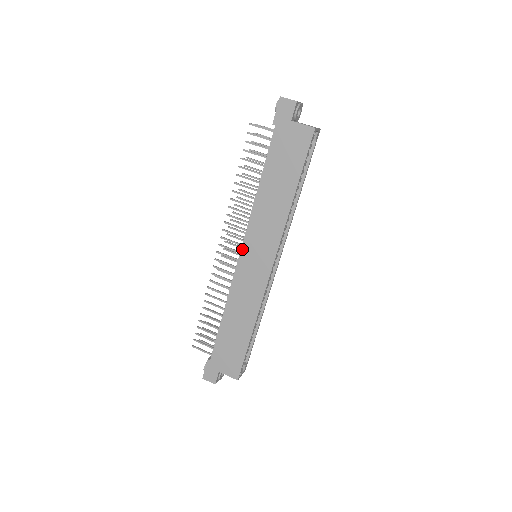
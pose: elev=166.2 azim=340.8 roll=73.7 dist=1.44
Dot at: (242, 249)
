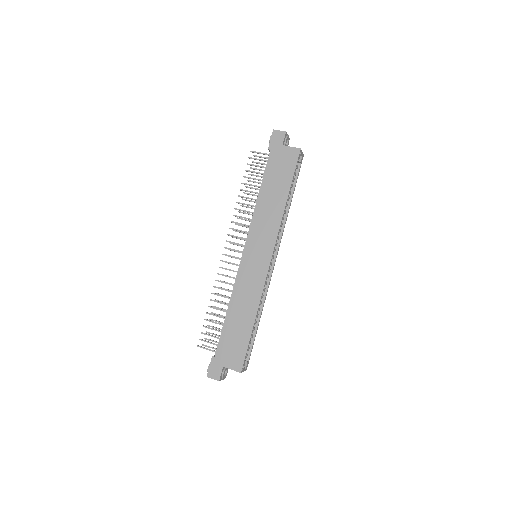
Dot at: (245, 248)
